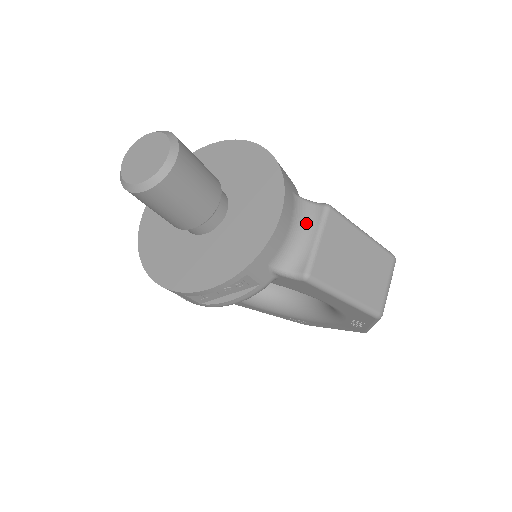
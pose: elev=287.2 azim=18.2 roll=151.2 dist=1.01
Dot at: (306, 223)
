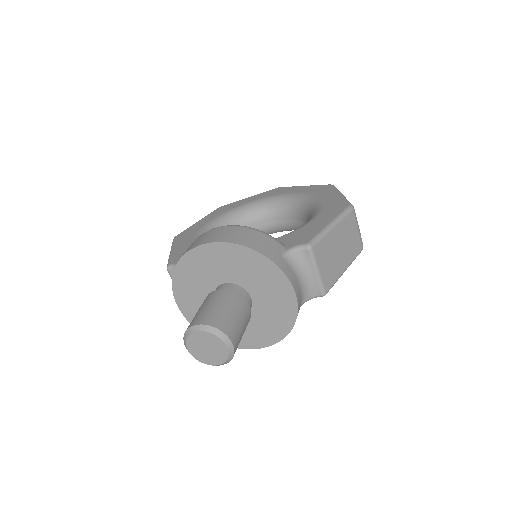
Dot at: (303, 267)
